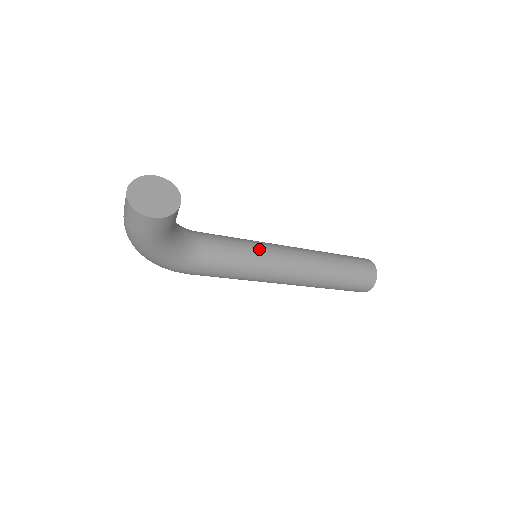
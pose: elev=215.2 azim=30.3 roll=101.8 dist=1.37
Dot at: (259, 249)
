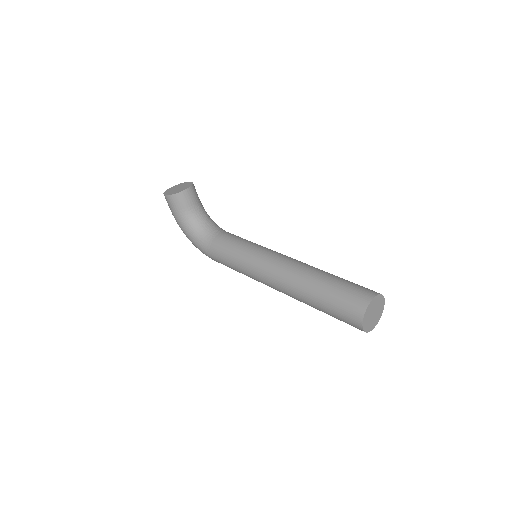
Dot at: (254, 247)
